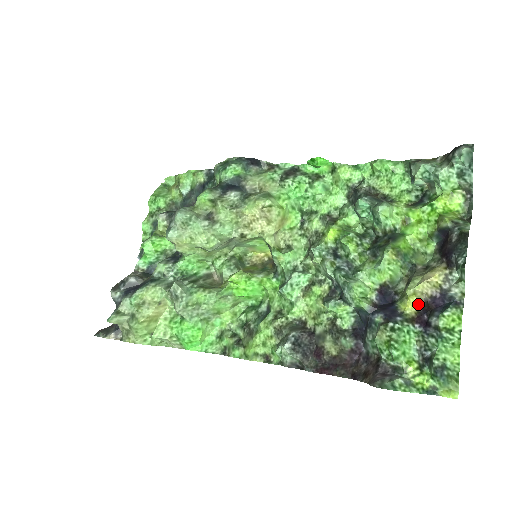
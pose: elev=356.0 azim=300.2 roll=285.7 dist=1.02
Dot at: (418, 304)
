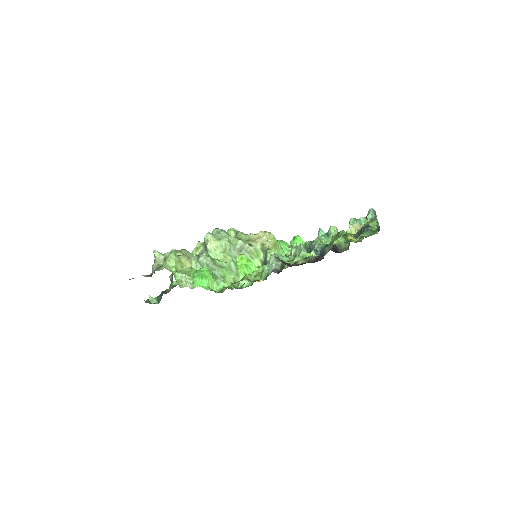
Dot at: (354, 240)
